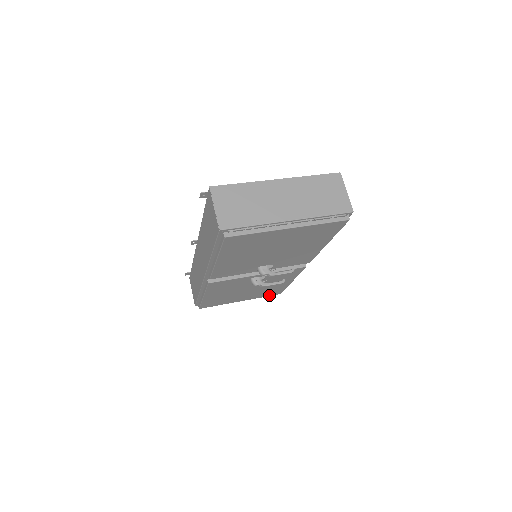
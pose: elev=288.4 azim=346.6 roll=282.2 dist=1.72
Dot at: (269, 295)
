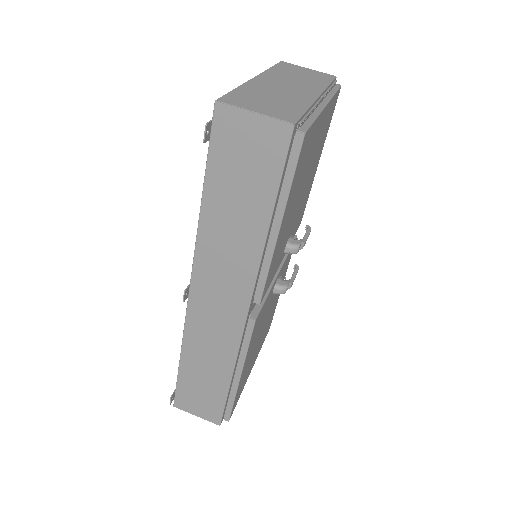
Dot at: occluded
